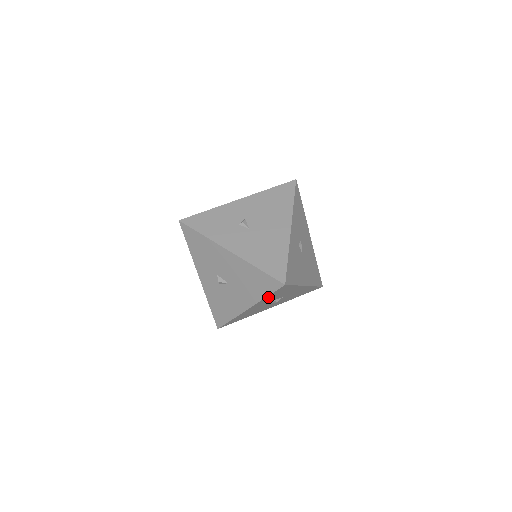
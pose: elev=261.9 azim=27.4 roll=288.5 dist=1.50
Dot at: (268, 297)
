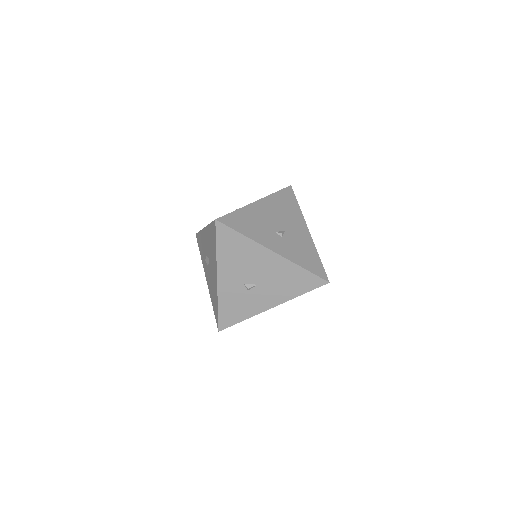
Dot at: occluded
